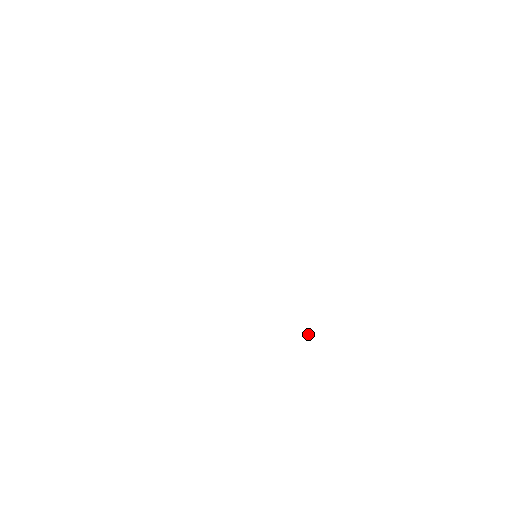
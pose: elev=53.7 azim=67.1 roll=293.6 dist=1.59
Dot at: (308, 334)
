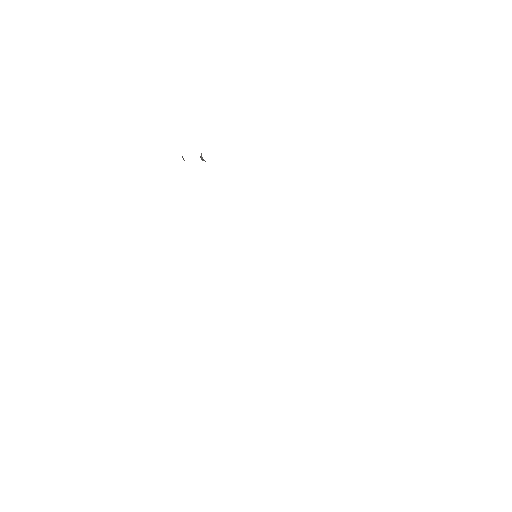
Dot at: occluded
